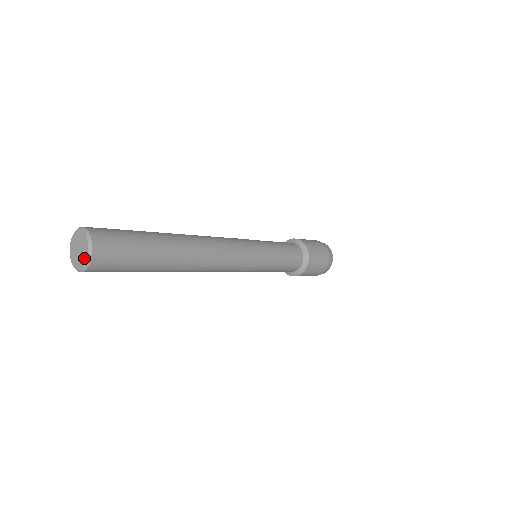
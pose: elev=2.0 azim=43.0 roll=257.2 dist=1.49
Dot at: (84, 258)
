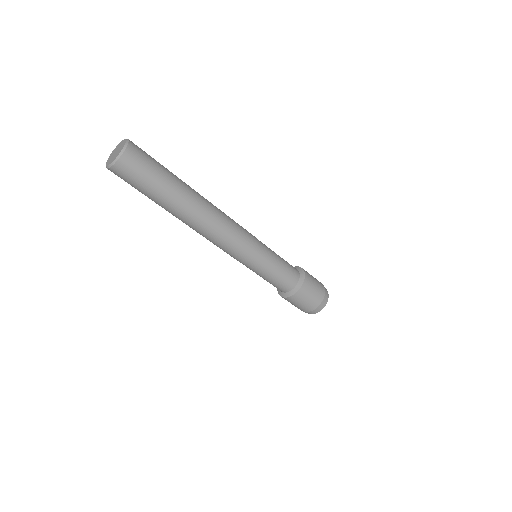
Dot at: (118, 154)
